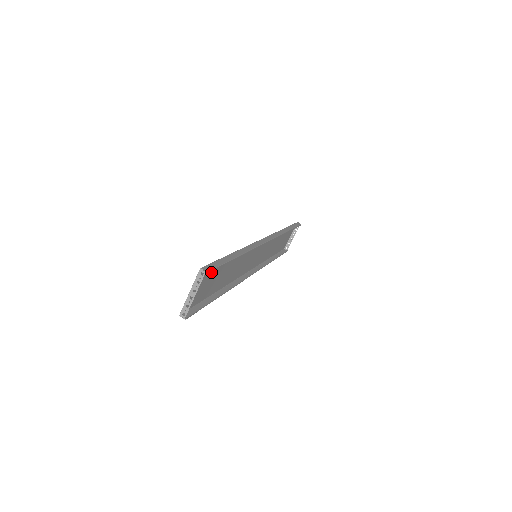
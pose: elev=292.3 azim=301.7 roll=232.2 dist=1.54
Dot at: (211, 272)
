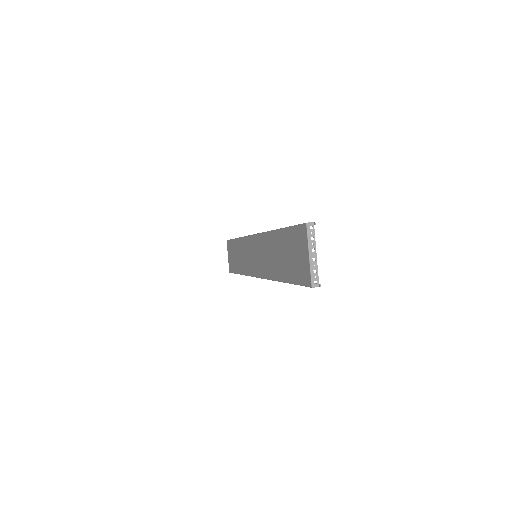
Dot at: (293, 242)
